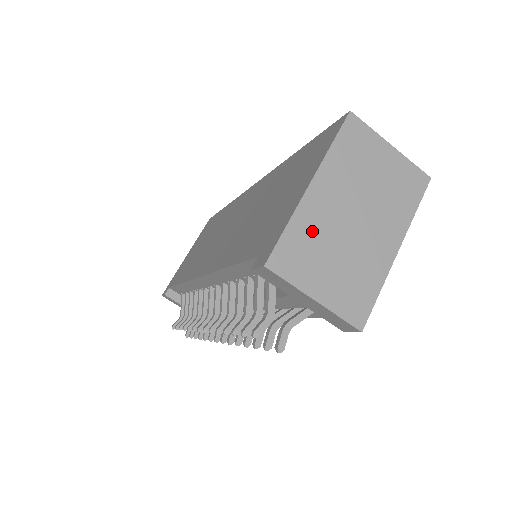
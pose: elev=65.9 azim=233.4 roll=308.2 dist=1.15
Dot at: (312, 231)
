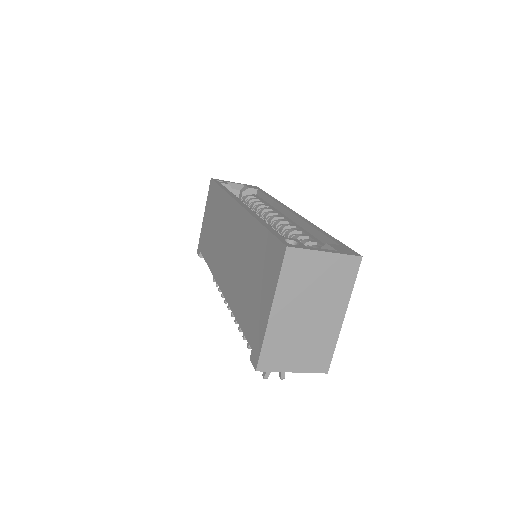
Dot at: (280, 338)
